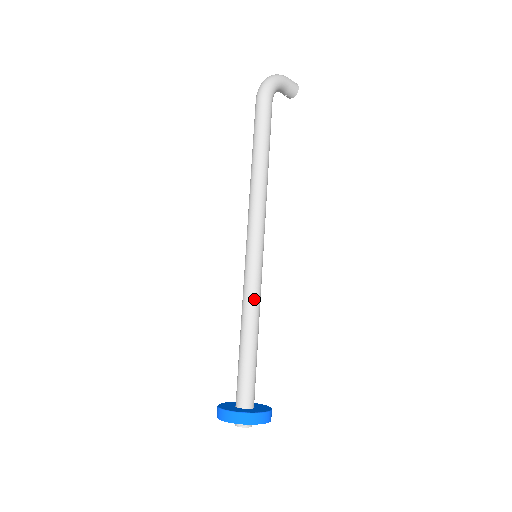
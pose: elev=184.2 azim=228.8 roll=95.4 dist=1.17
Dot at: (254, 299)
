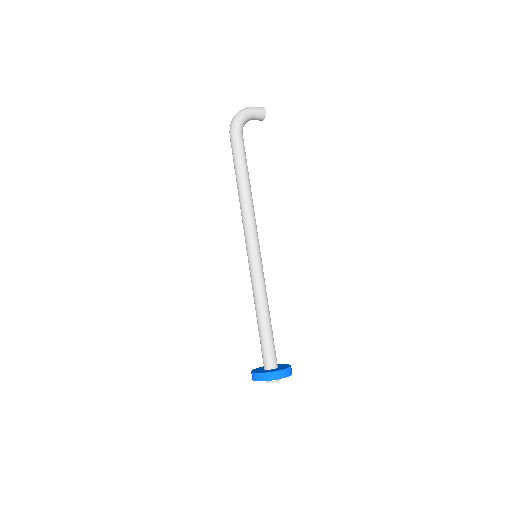
Dot at: (259, 289)
